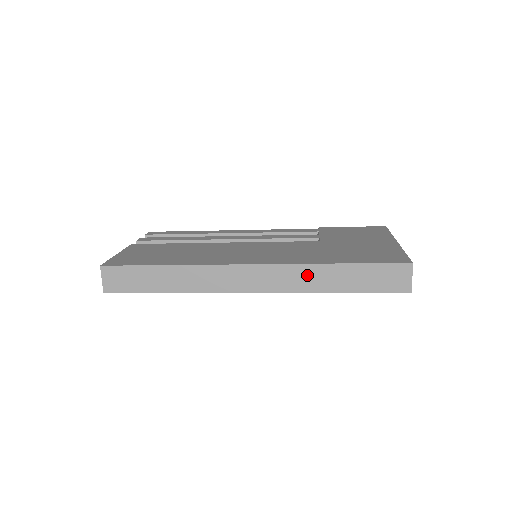
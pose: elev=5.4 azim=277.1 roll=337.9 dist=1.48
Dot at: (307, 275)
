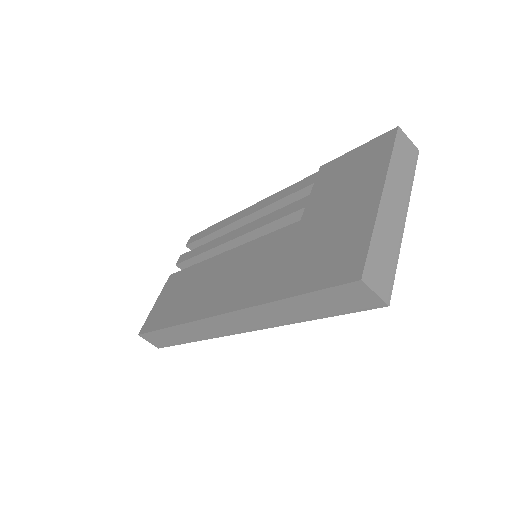
Dot at: (268, 313)
